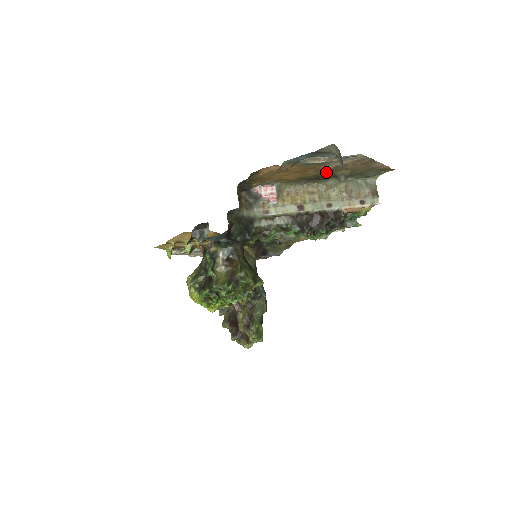
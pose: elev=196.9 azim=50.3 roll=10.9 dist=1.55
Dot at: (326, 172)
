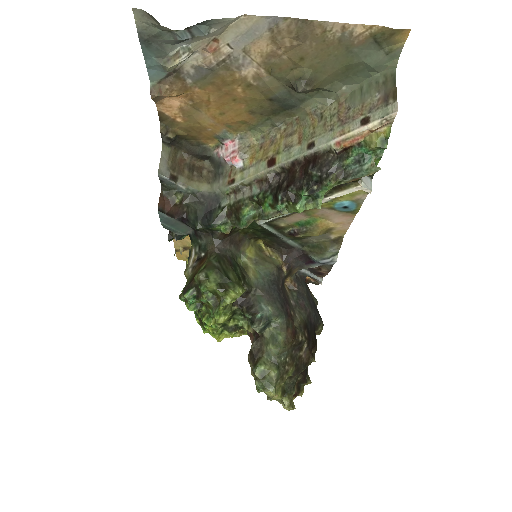
Dot at: (267, 85)
